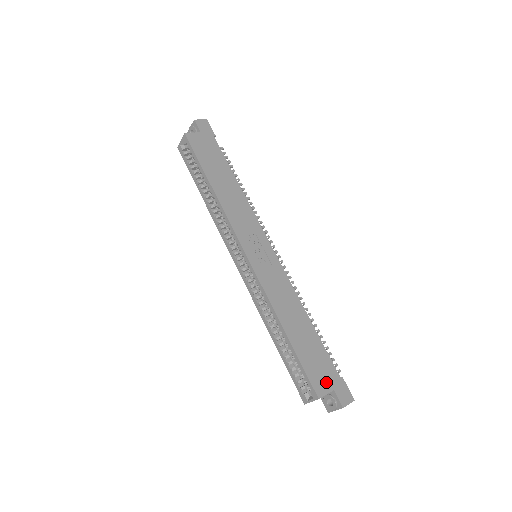
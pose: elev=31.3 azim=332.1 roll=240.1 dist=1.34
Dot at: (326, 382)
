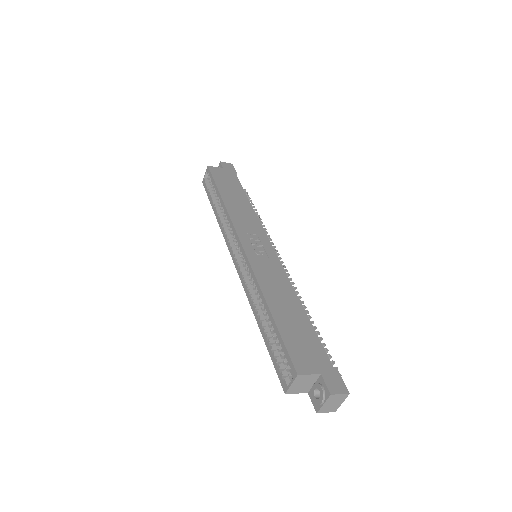
Dot at: (312, 364)
